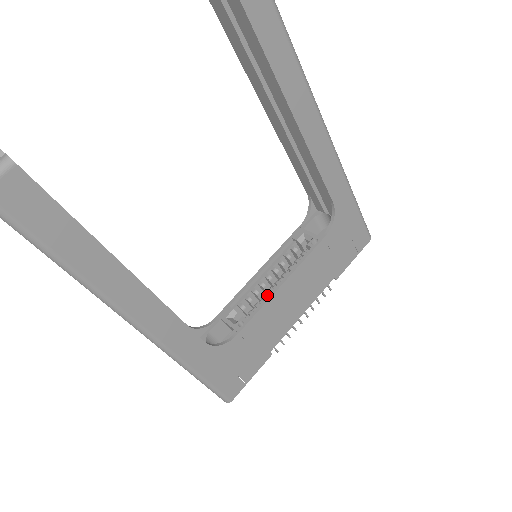
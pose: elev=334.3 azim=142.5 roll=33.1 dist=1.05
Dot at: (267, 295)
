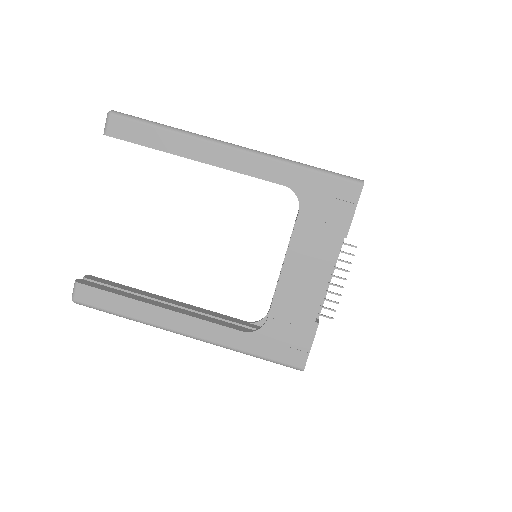
Dot at: occluded
